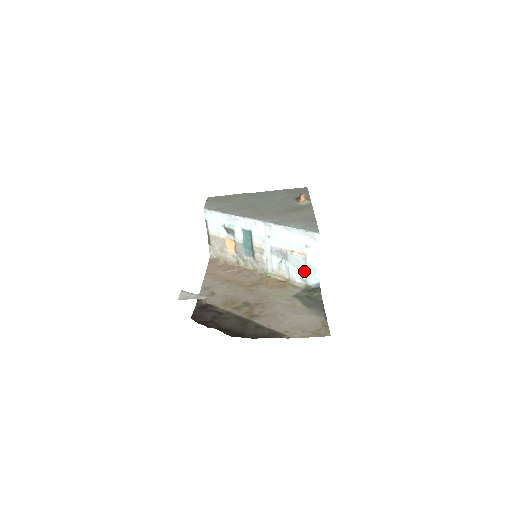
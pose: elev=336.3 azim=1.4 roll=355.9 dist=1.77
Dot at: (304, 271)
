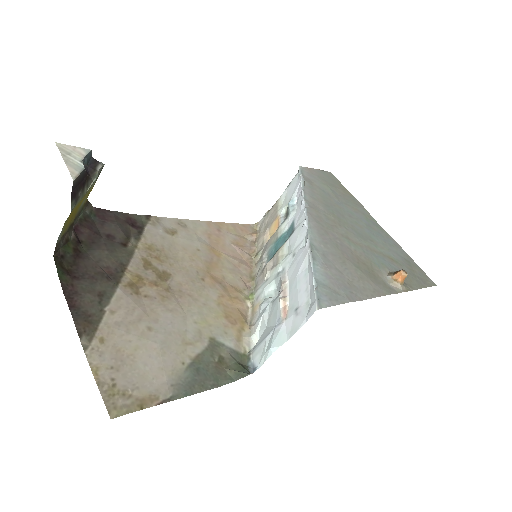
Dot at: (265, 335)
